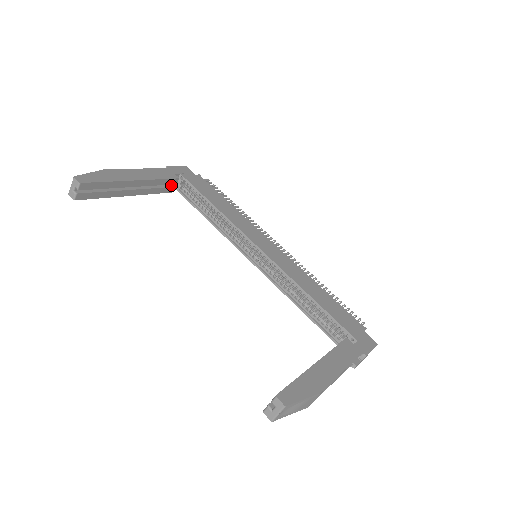
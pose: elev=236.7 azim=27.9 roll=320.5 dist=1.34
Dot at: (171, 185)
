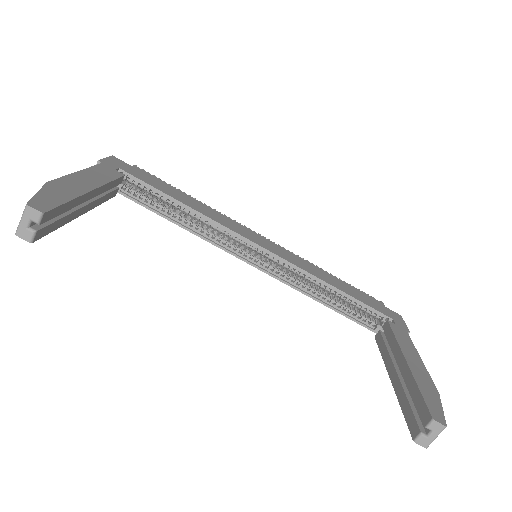
Dot at: occluded
